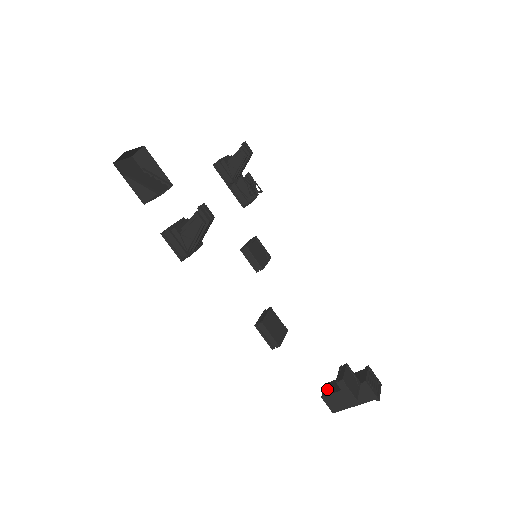
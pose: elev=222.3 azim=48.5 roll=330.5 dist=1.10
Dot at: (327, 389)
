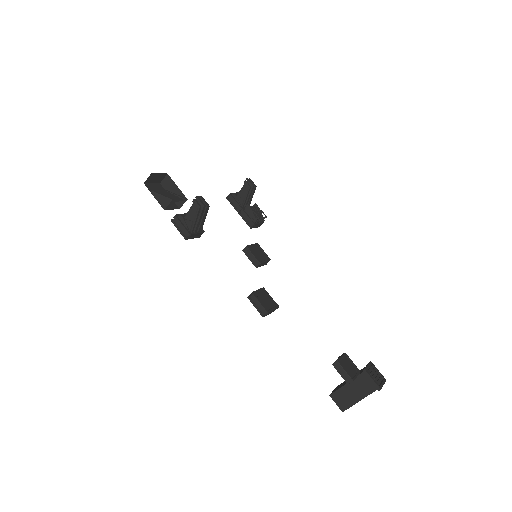
Dot at: (335, 389)
